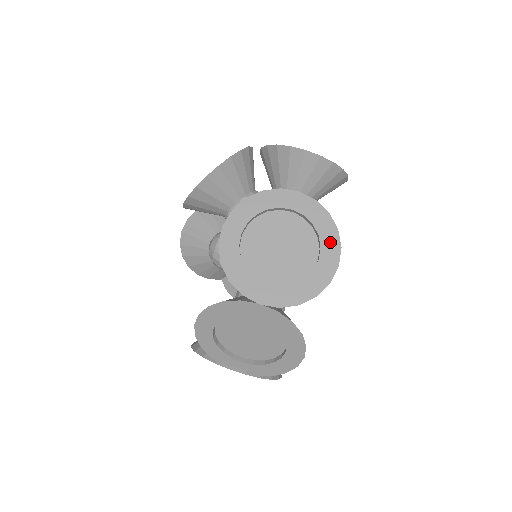
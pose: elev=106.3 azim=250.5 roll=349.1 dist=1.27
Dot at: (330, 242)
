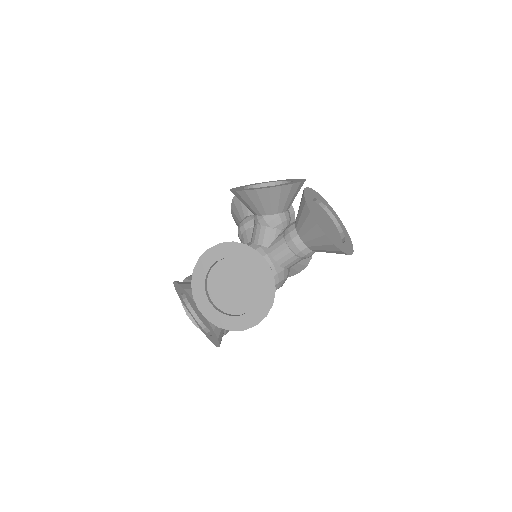
Dot at: (262, 308)
